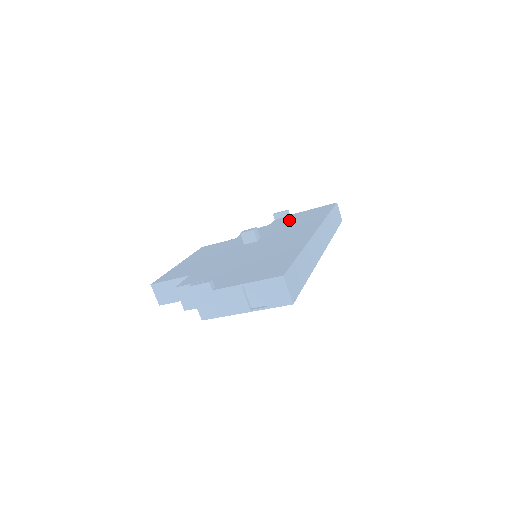
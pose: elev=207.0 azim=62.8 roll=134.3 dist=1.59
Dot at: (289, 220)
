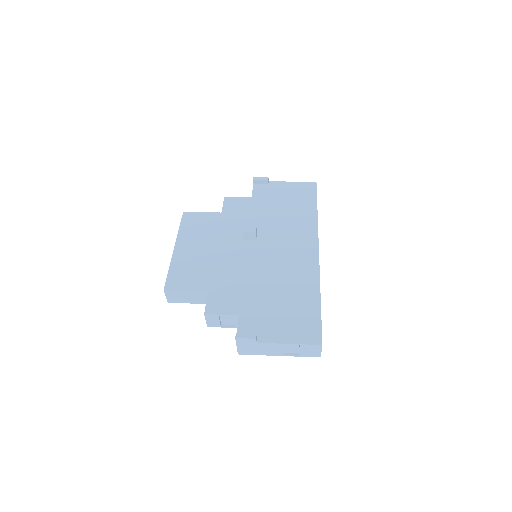
Dot at: (274, 199)
